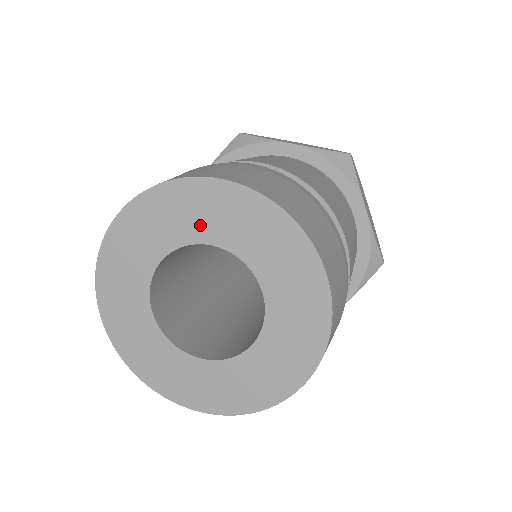
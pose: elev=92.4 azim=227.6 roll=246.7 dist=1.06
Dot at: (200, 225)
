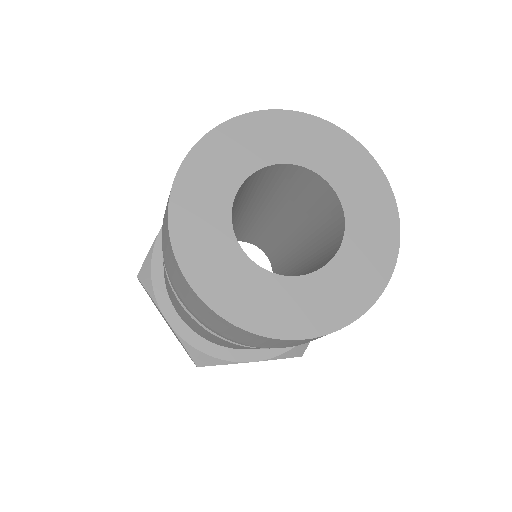
Dot at: (267, 149)
